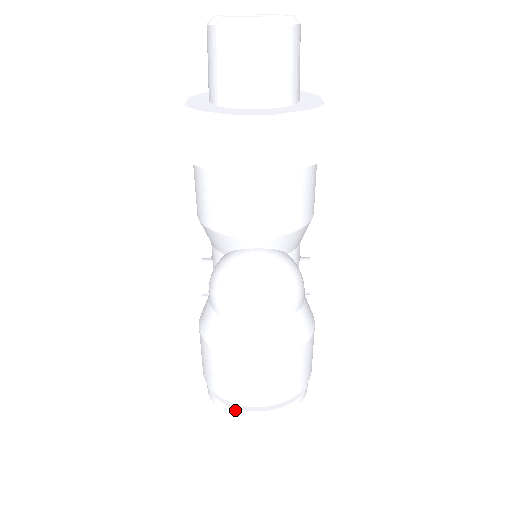
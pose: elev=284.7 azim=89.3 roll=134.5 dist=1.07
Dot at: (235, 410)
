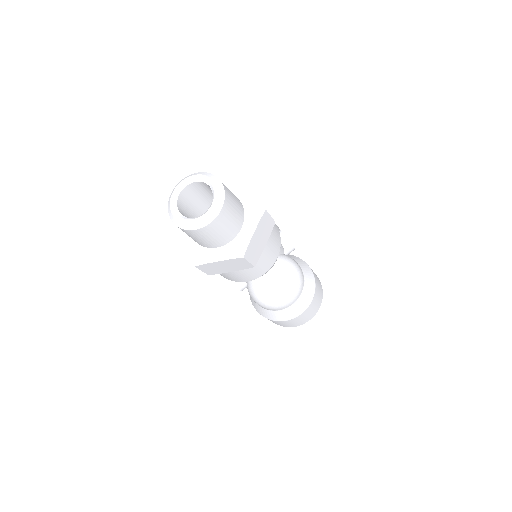
Dot at: occluded
